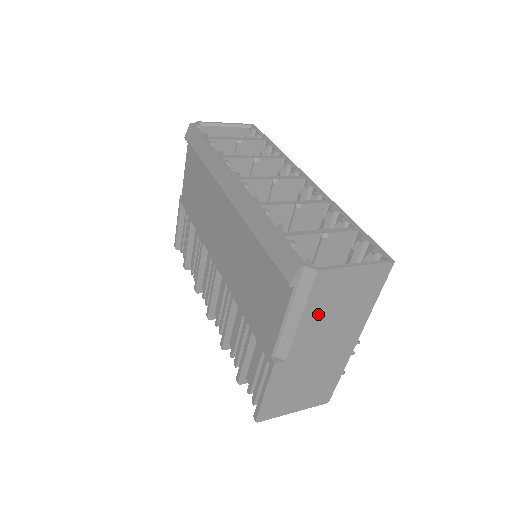
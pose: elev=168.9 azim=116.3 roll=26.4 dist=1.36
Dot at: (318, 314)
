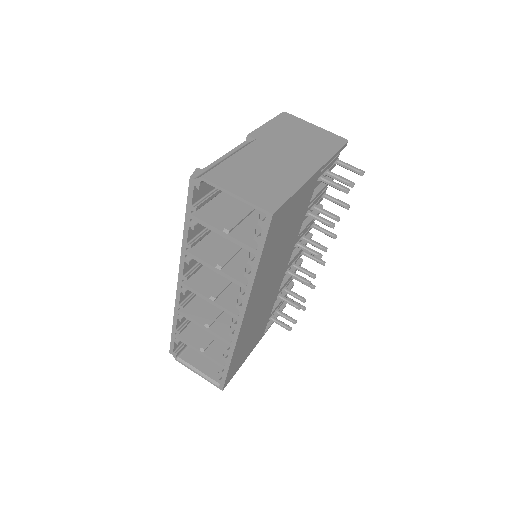
Dot at: occluded
